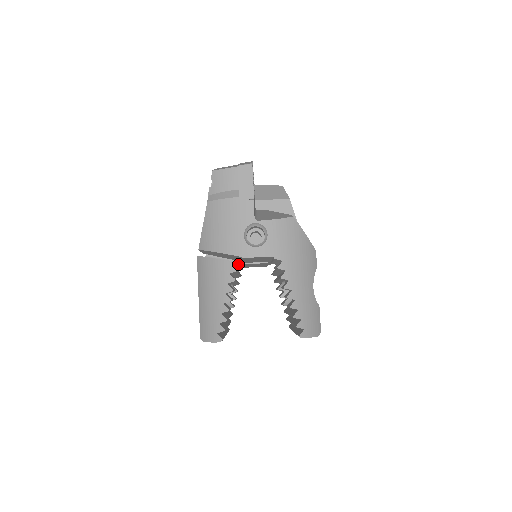
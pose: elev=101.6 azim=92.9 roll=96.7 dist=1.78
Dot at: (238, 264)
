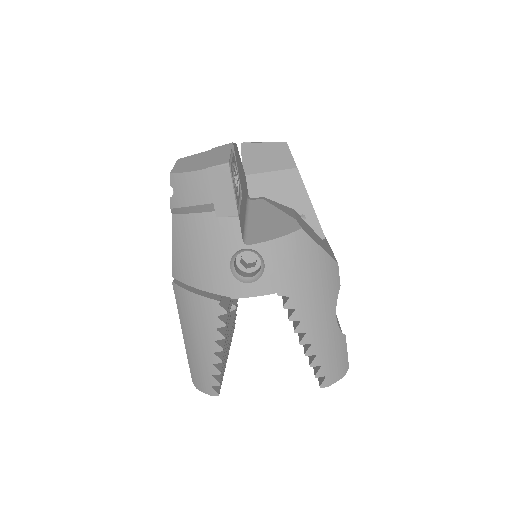
Dot at: occluded
